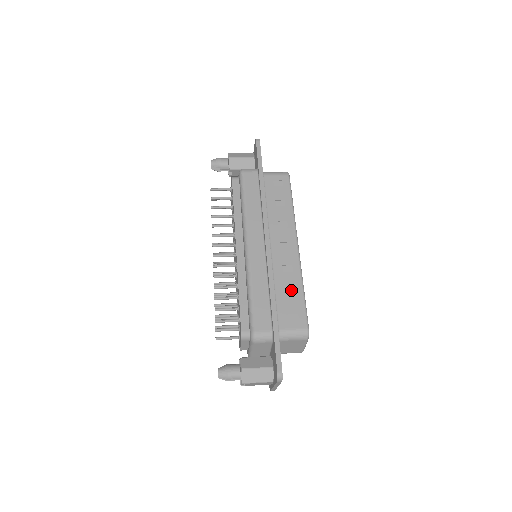
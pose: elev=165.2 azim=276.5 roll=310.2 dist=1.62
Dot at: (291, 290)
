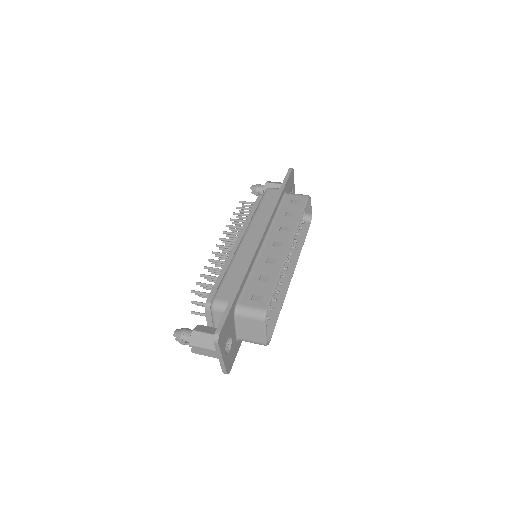
Dot at: (266, 277)
